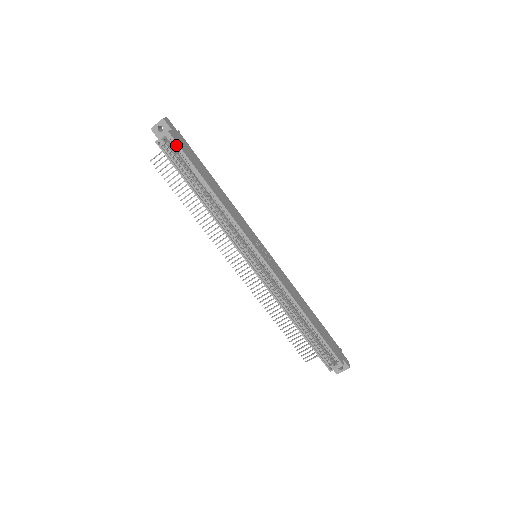
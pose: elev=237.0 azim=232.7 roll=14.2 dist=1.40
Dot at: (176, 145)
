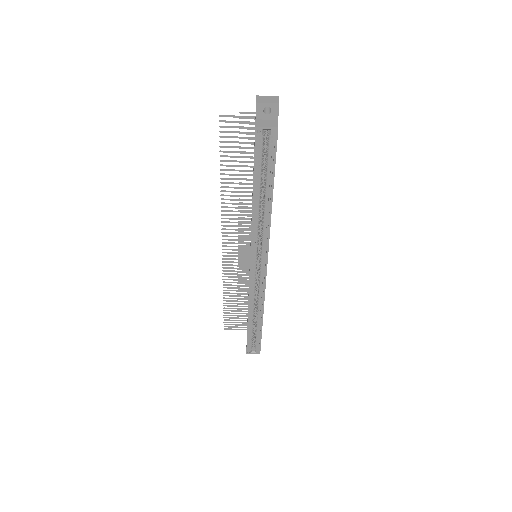
Dot at: (273, 143)
